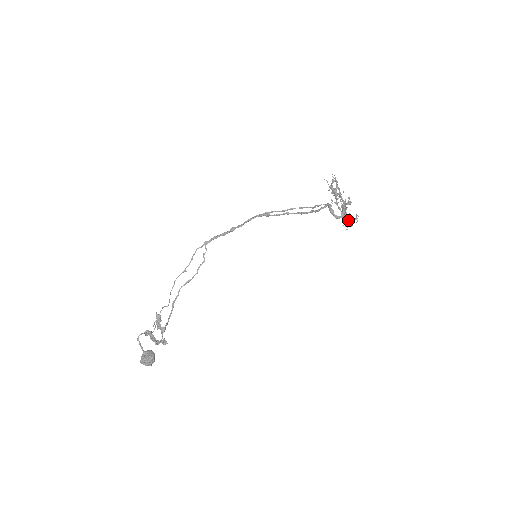
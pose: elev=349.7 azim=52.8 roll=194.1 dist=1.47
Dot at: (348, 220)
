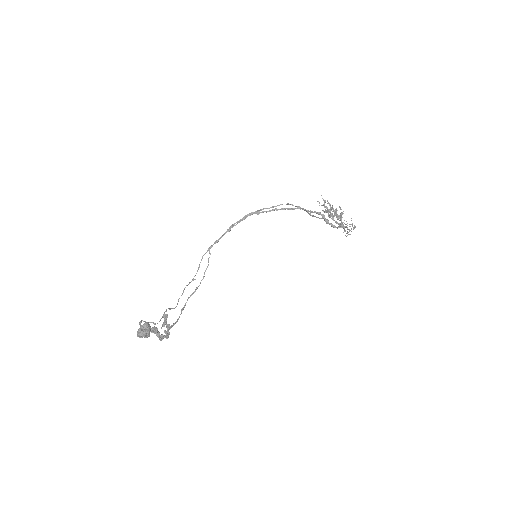
Dot at: (345, 227)
